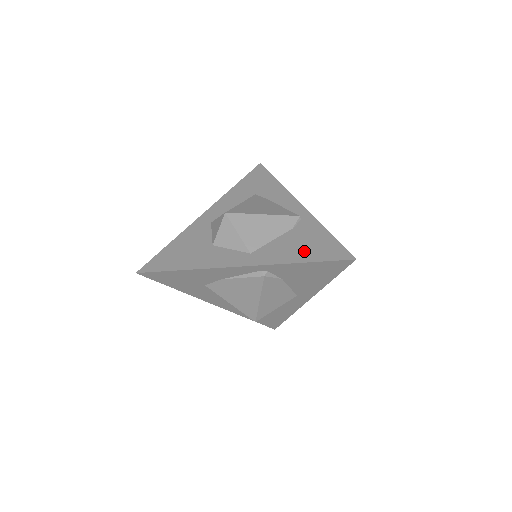
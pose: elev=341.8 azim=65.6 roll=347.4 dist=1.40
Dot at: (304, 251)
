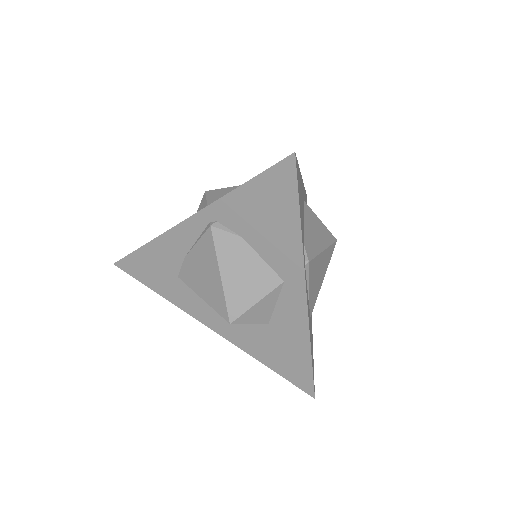
Dot at: occluded
